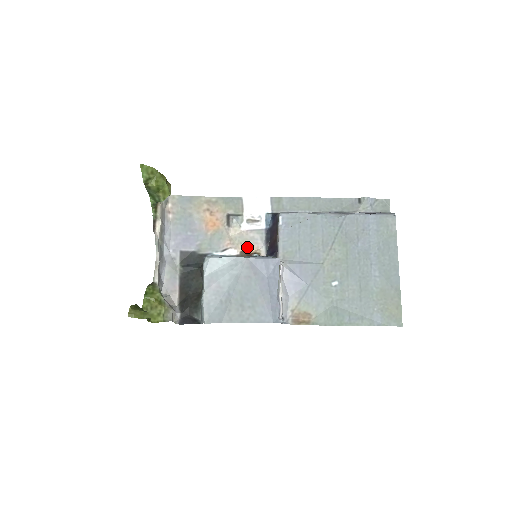
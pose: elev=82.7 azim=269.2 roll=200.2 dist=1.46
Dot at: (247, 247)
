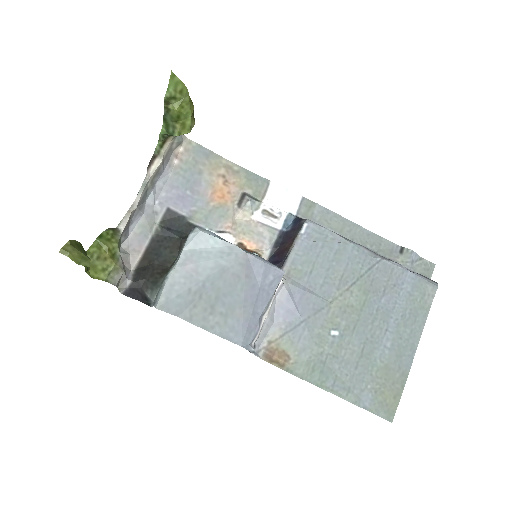
Dot at: (249, 241)
